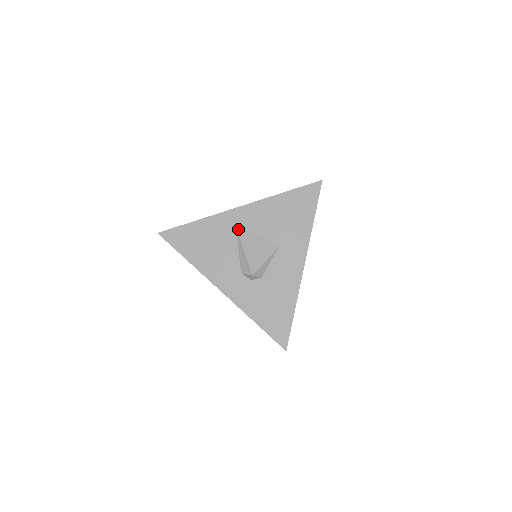
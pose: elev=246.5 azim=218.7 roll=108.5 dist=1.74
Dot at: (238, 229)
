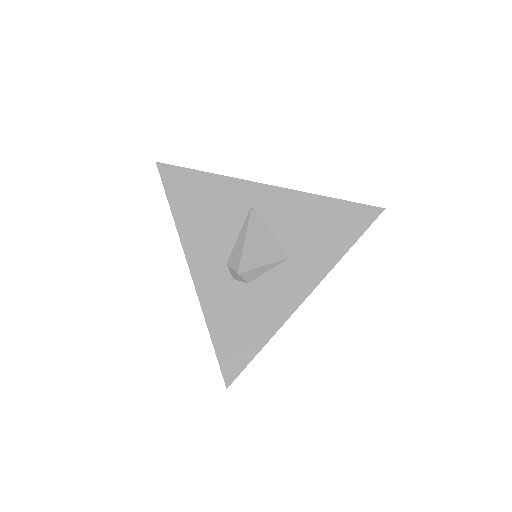
Dot at: (253, 210)
